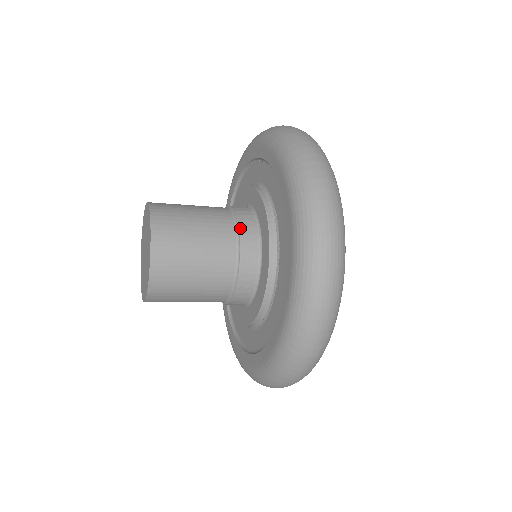
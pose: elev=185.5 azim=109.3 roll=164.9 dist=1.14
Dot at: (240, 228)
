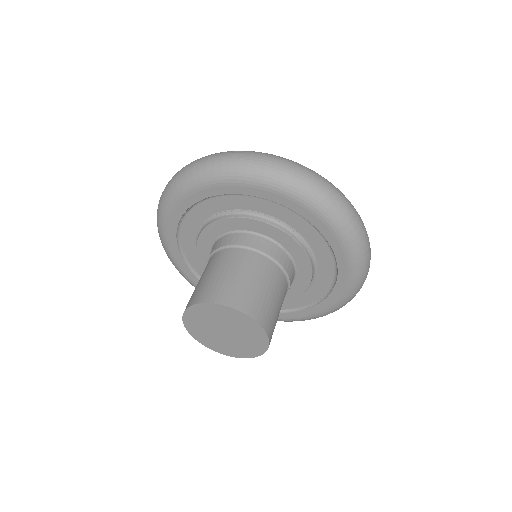
Dot at: occluded
